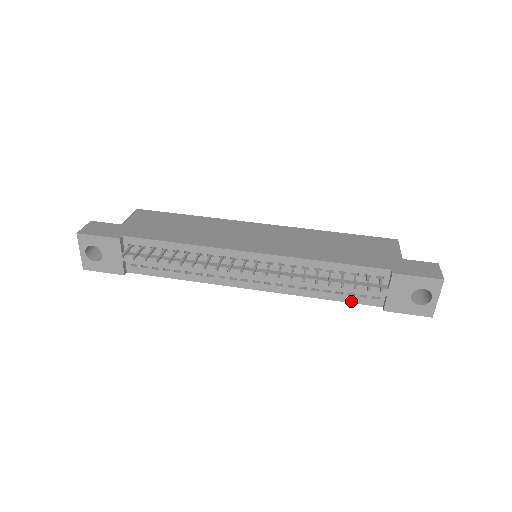
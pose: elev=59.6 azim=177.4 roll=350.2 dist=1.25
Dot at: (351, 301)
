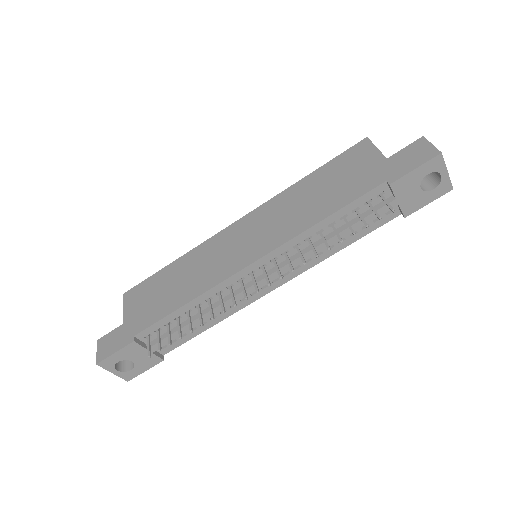
Dot at: (369, 231)
